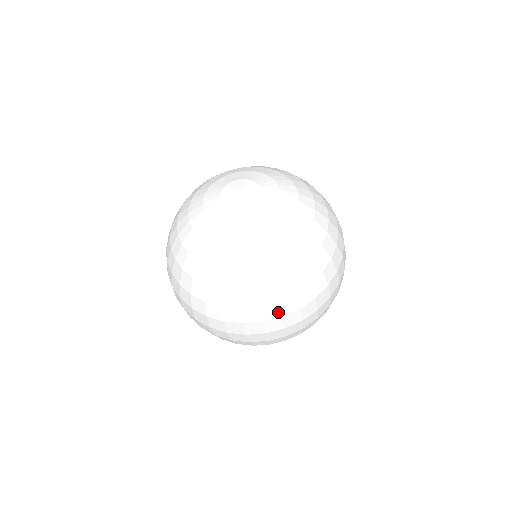
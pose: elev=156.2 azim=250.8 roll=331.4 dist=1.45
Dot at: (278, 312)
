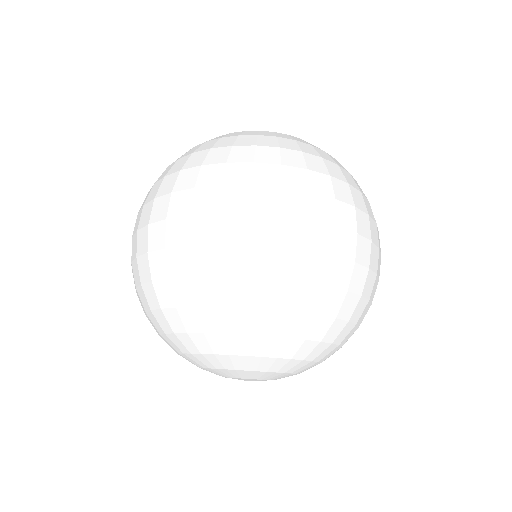
Dot at: (350, 198)
